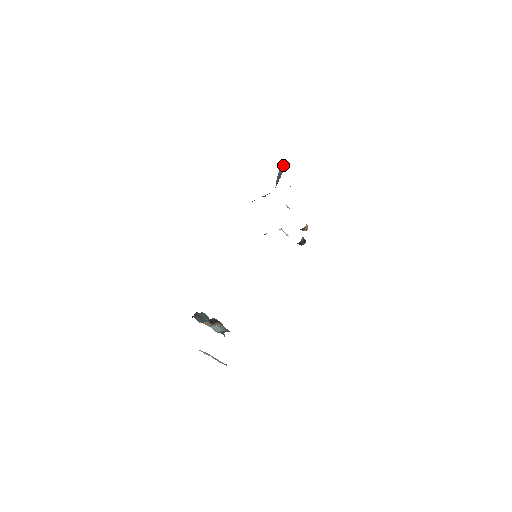
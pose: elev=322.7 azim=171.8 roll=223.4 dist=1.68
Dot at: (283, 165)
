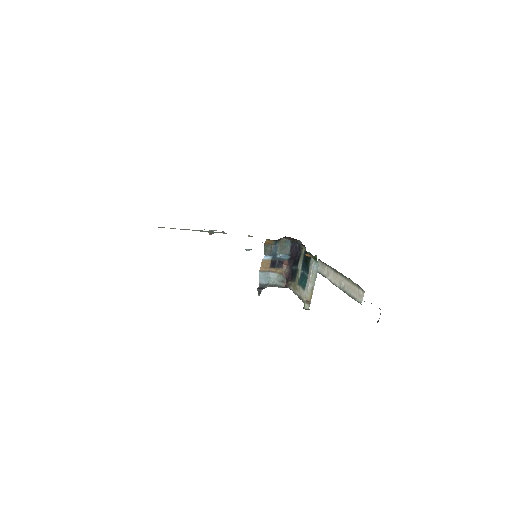
Dot at: occluded
